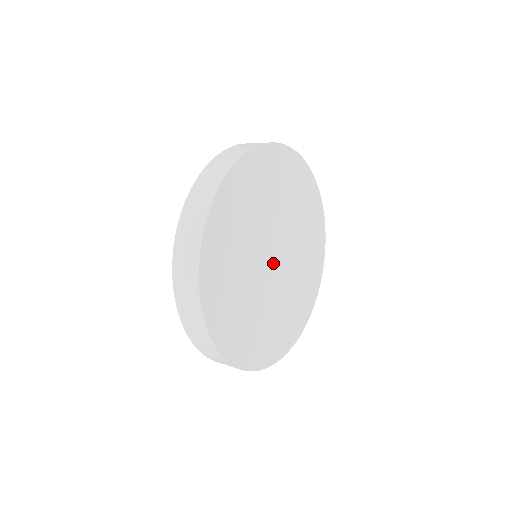
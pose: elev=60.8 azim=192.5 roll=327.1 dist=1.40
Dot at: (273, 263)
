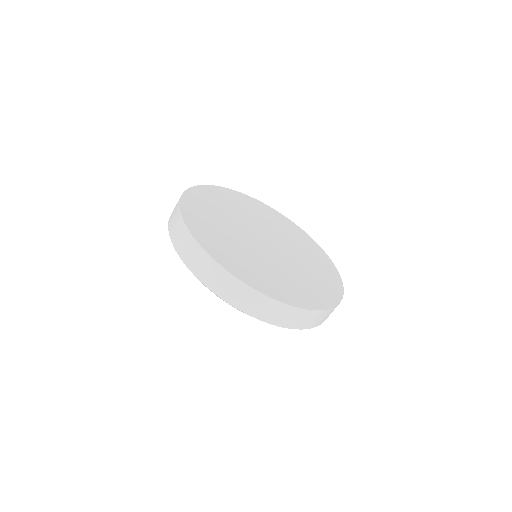
Dot at: (268, 245)
